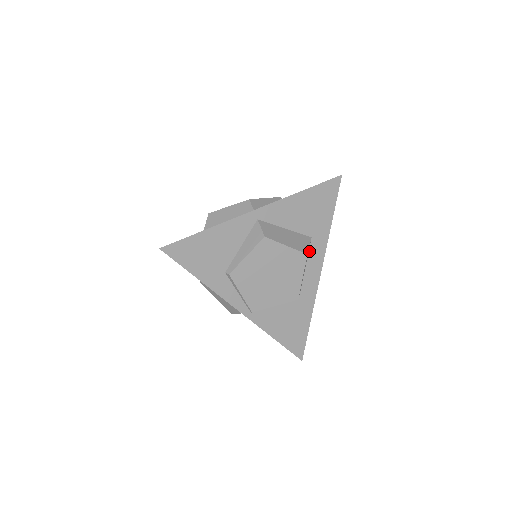
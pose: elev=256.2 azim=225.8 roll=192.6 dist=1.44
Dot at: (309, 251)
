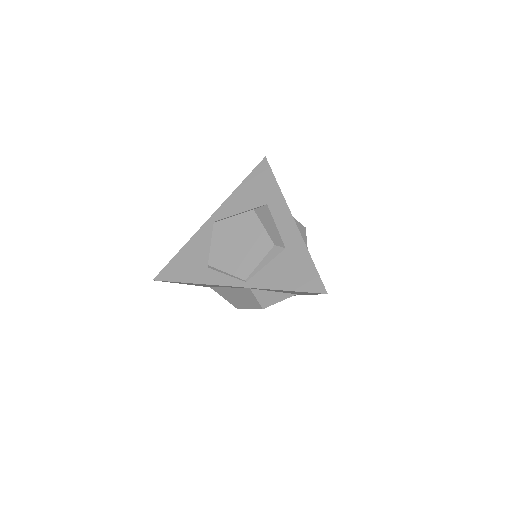
Dot at: (271, 213)
